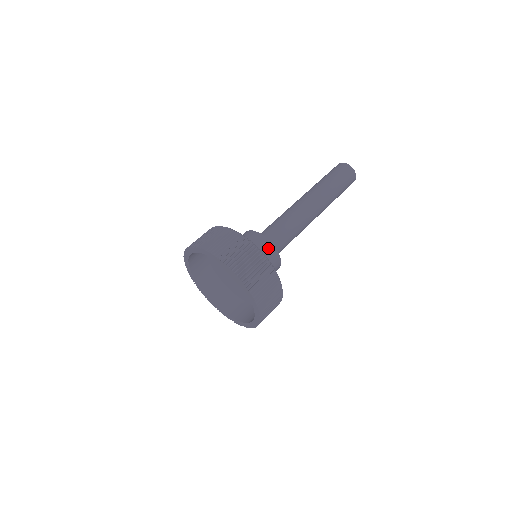
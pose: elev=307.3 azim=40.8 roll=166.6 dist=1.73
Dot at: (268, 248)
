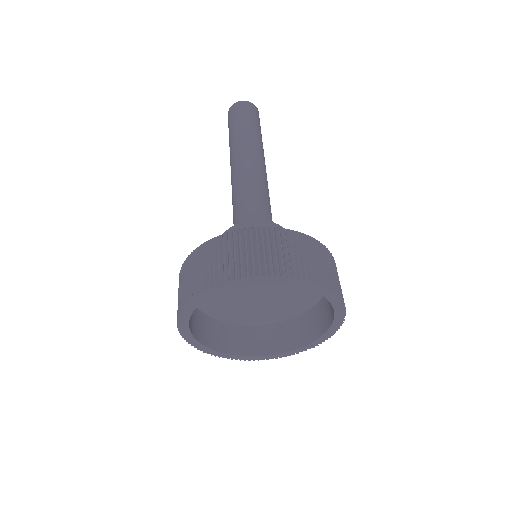
Dot at: occluded
